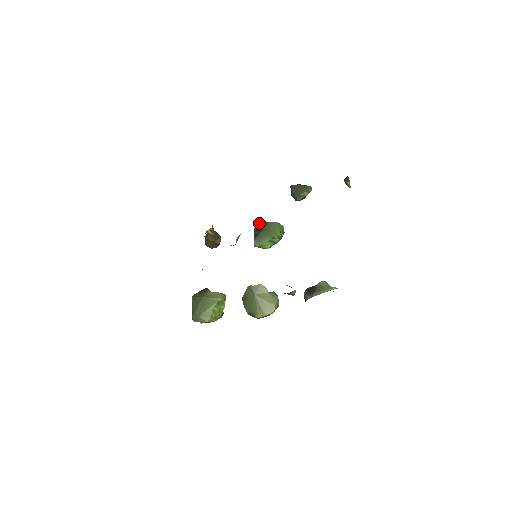
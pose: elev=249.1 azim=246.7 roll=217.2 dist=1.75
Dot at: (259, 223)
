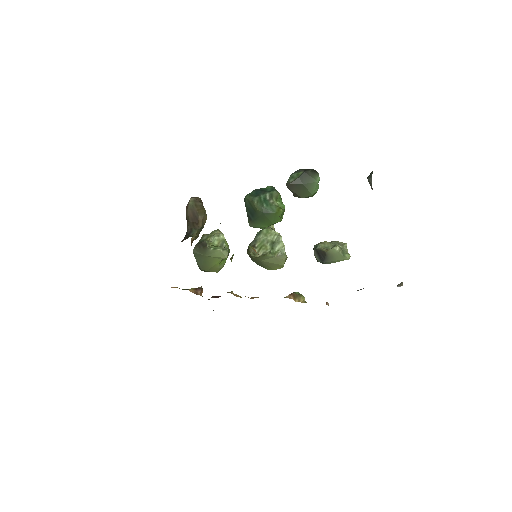
Dot at: (250, 202)
